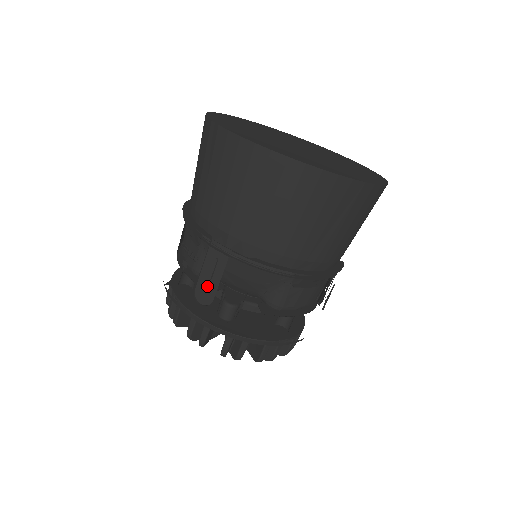
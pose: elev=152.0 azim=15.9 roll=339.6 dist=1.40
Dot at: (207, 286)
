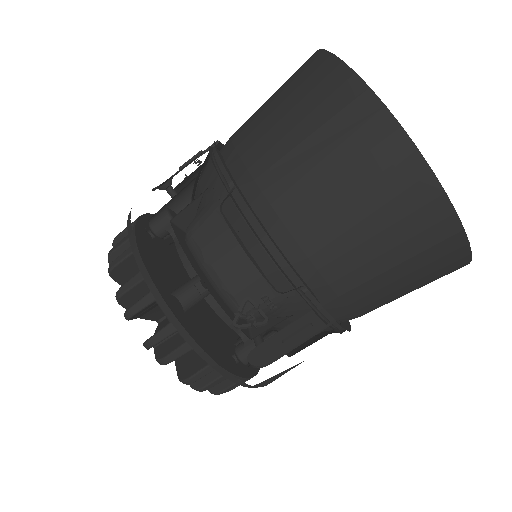
Dot at: occluded
